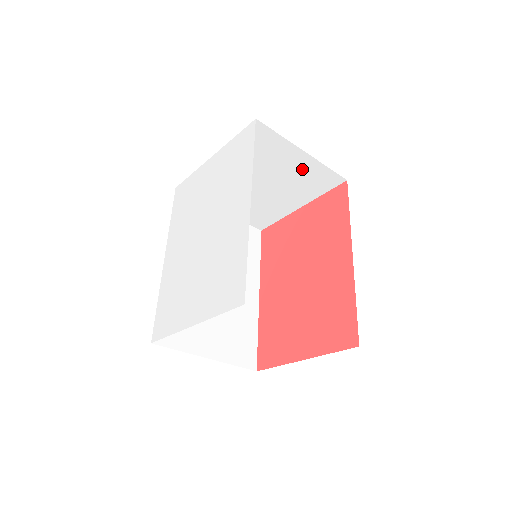
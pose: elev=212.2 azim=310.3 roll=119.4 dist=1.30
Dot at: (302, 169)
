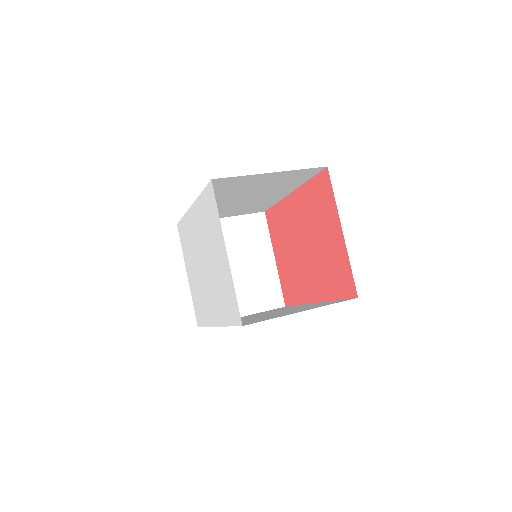
Dot at: occluded
